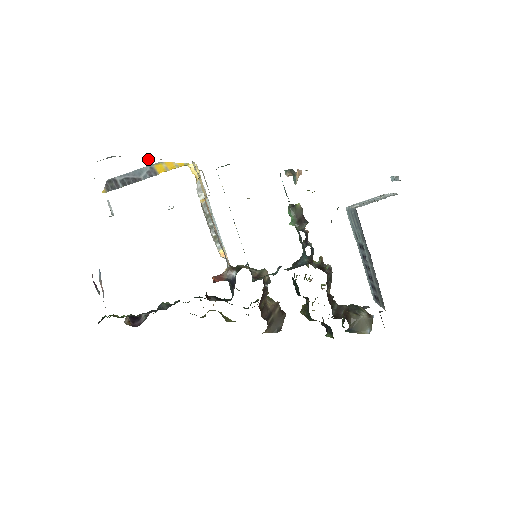
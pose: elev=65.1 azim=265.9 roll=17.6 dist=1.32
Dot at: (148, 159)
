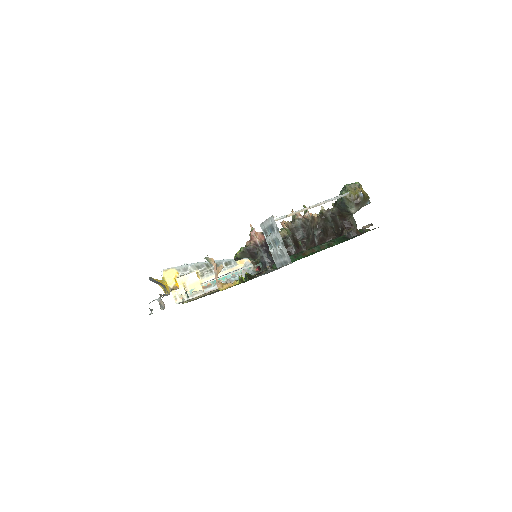
Dot at: (160, 305)
